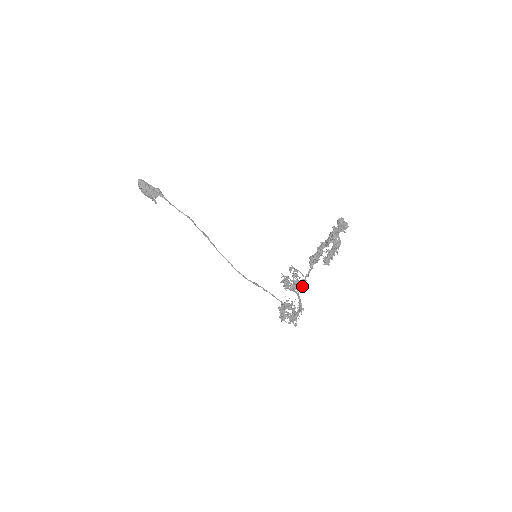
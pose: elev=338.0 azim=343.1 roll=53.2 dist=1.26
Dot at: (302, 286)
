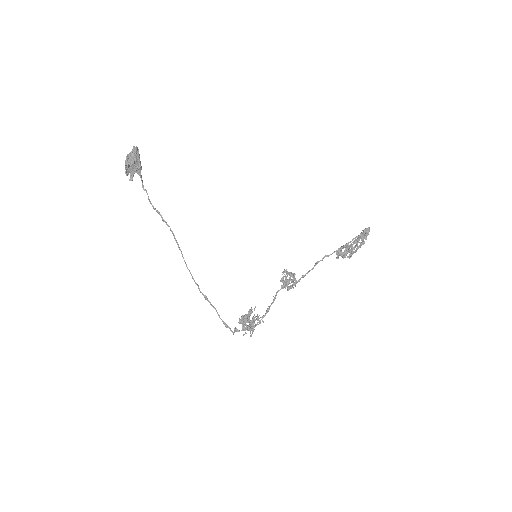
Dot at: (292, 287)
